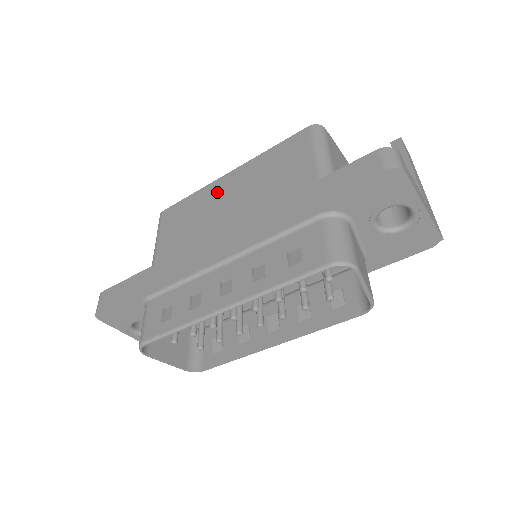
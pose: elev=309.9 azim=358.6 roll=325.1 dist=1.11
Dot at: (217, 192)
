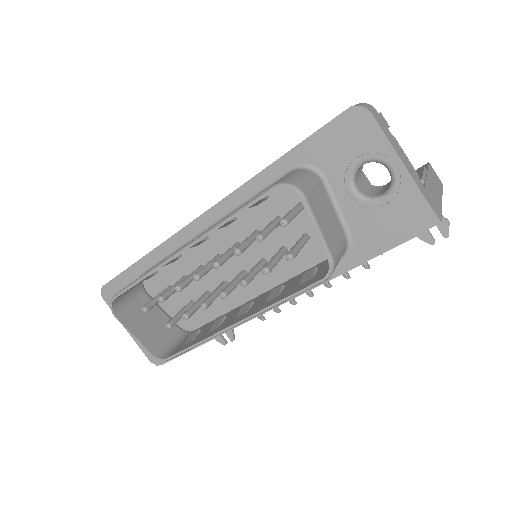
Dot at: occluded
